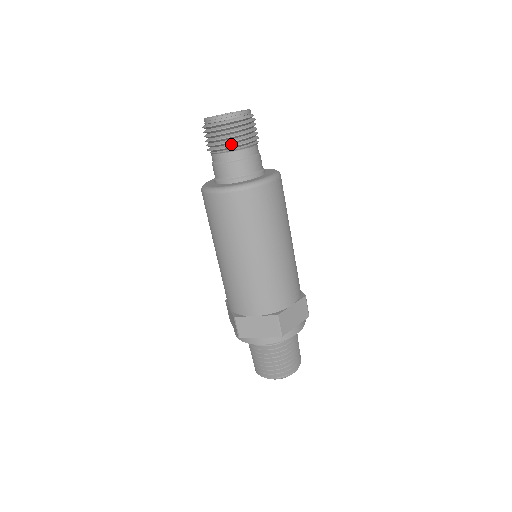
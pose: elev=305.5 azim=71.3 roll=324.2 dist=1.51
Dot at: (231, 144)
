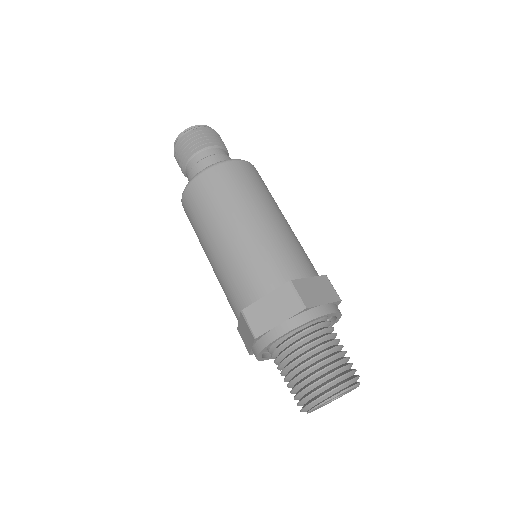
Dot at: (198, 147)
